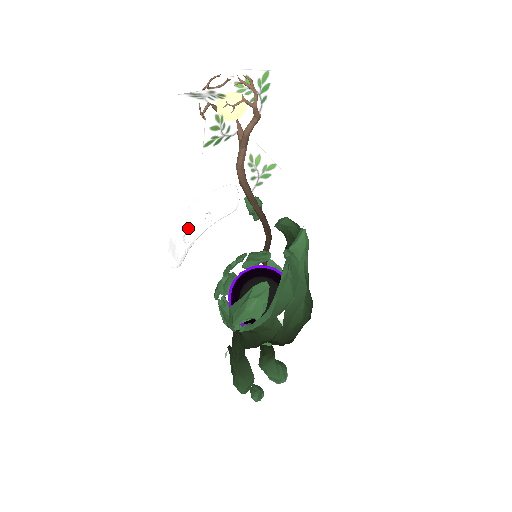
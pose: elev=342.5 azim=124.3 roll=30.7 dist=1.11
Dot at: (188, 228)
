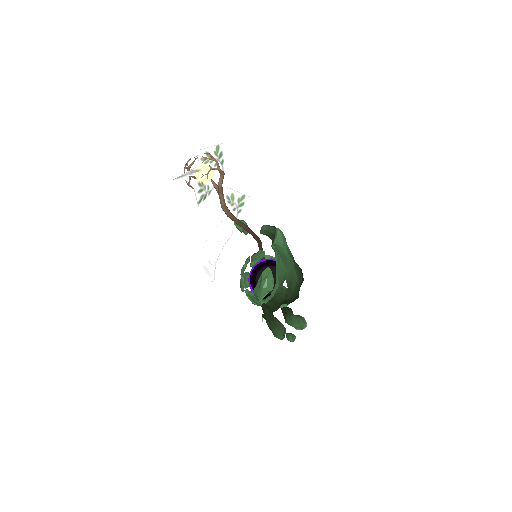
Dot at: (210, 256)
